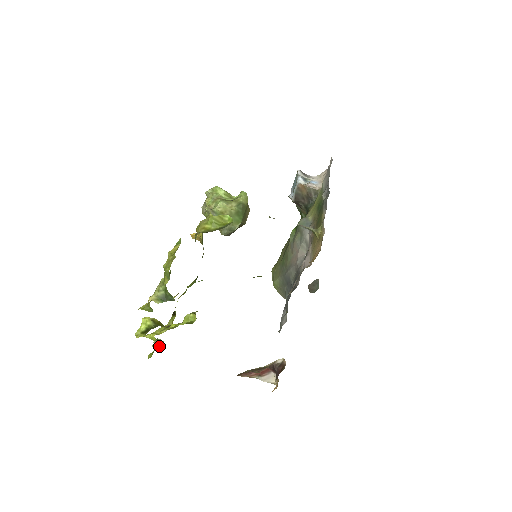
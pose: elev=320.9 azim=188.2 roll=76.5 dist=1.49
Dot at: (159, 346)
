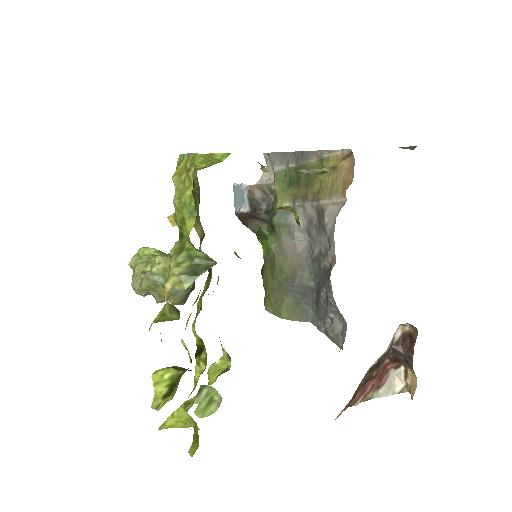
Dot at: (207, 408)
